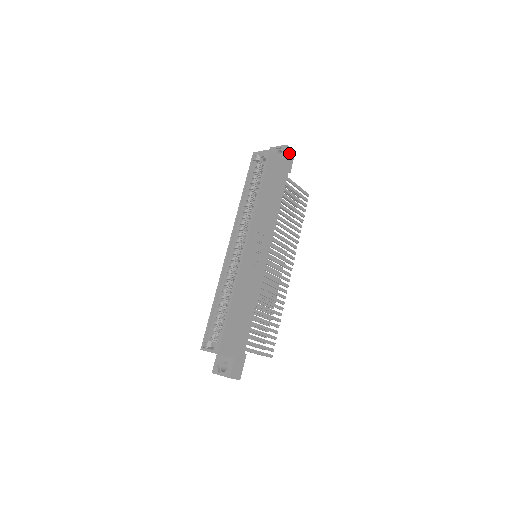
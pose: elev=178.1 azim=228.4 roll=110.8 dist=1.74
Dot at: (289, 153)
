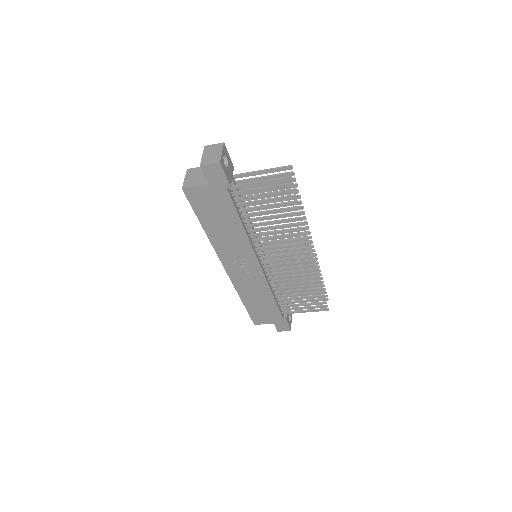
Dot at: (211, 171)
